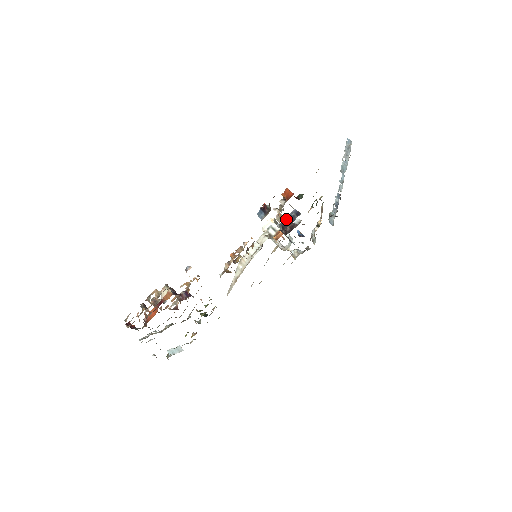
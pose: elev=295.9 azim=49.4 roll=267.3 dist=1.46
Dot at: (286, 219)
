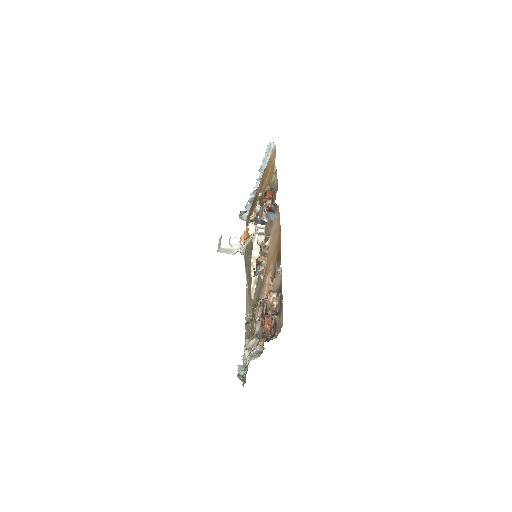
Dot at: occluded
